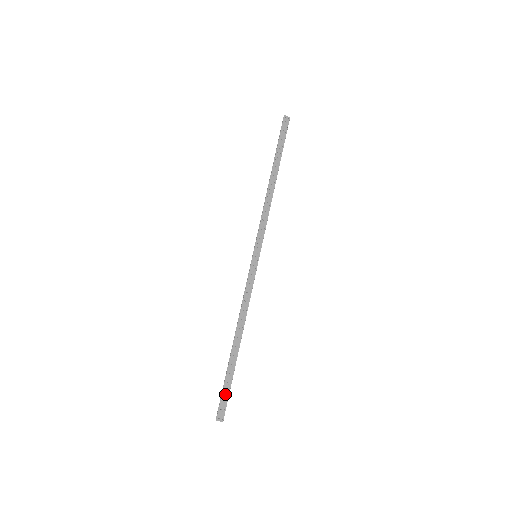
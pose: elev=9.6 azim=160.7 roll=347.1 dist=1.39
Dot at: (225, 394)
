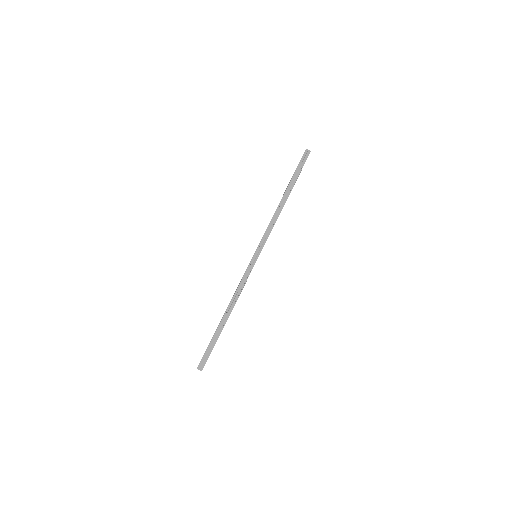
Dot at: (208, 352)
